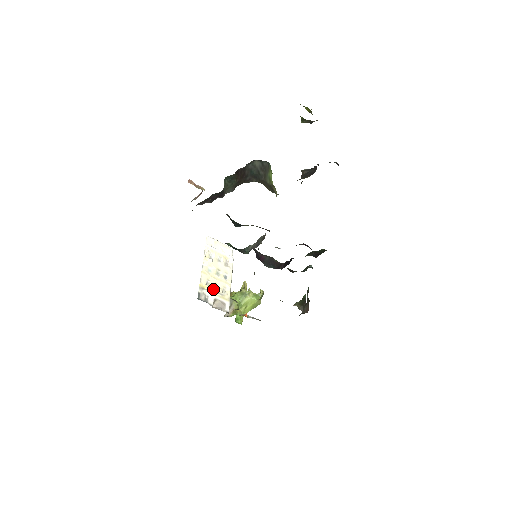
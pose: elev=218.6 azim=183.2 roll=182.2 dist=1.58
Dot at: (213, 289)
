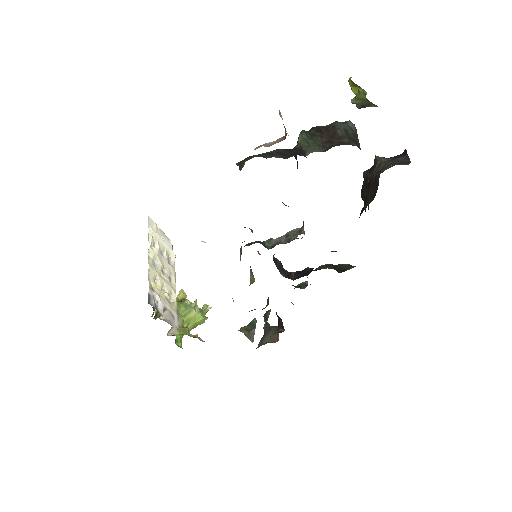
Dot at: (161, 292)
